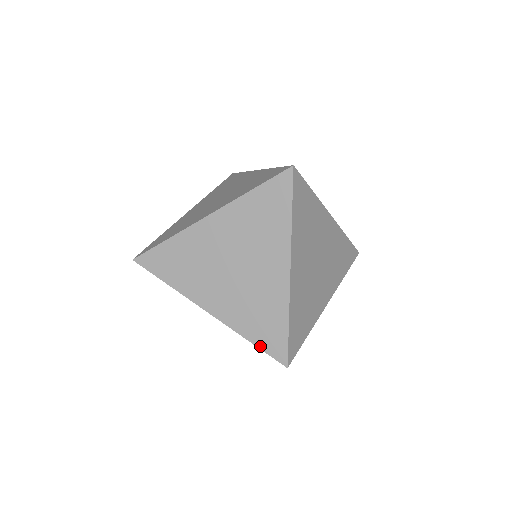
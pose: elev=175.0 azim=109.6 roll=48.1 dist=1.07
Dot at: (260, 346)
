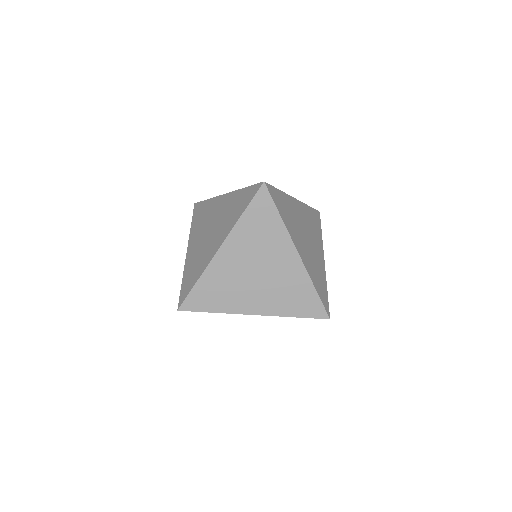
Dot at: (304, 316)
